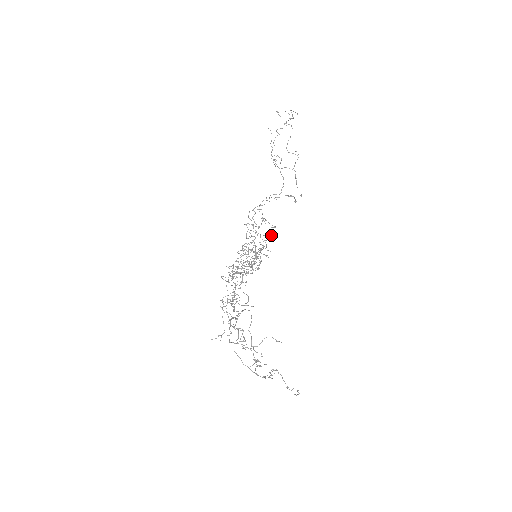
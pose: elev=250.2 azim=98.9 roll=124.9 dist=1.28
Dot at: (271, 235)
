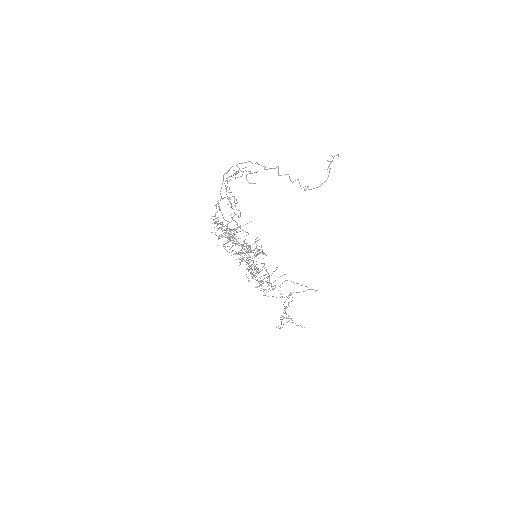
Dot at: occluded
